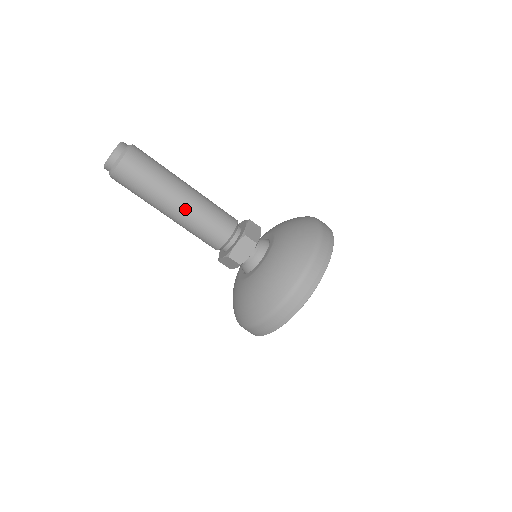
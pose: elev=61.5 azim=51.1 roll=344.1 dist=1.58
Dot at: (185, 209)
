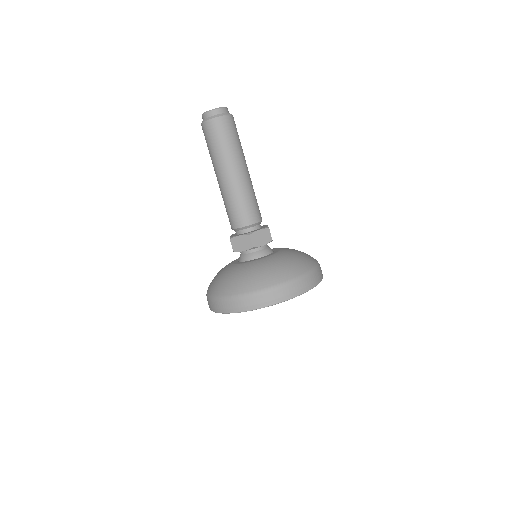
Dot at: (226, 184)
